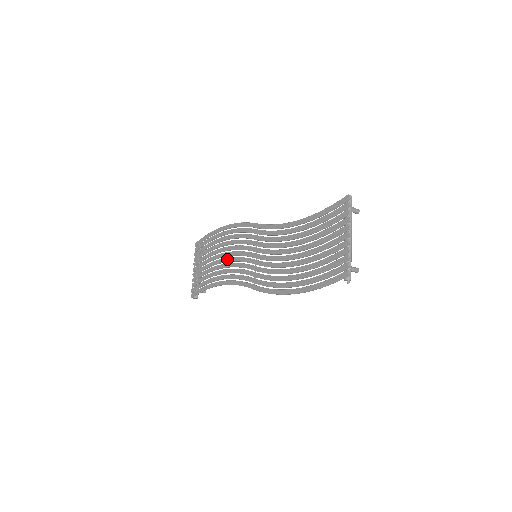
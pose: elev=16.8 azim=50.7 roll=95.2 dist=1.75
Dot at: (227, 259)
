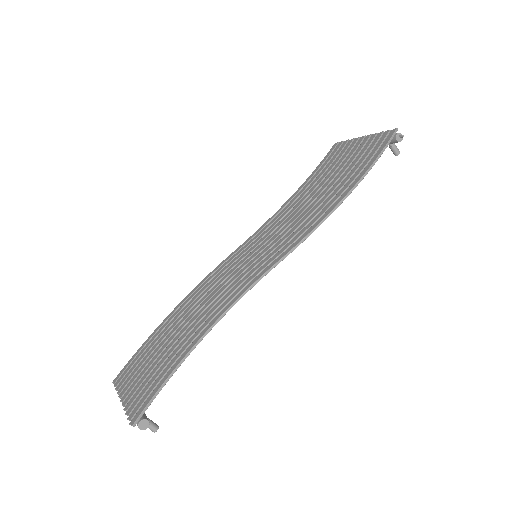
Dot at: (202, 308)
